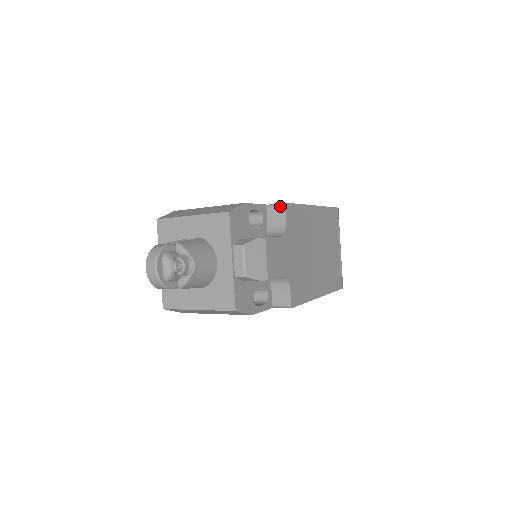
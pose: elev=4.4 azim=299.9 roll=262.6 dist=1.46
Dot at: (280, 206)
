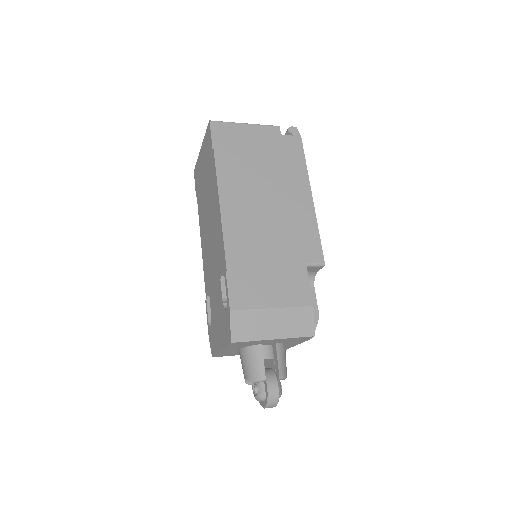
Dot at: (319, 267)
